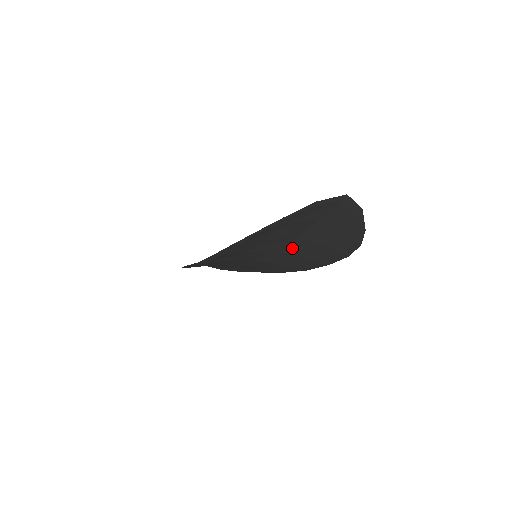
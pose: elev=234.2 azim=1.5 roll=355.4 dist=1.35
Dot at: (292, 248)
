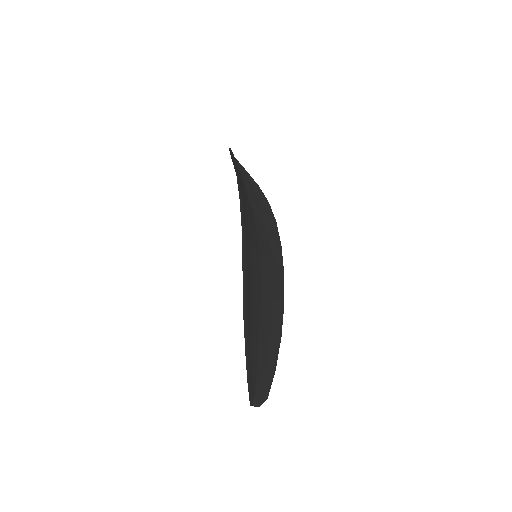
Dot at: (257, 218)
